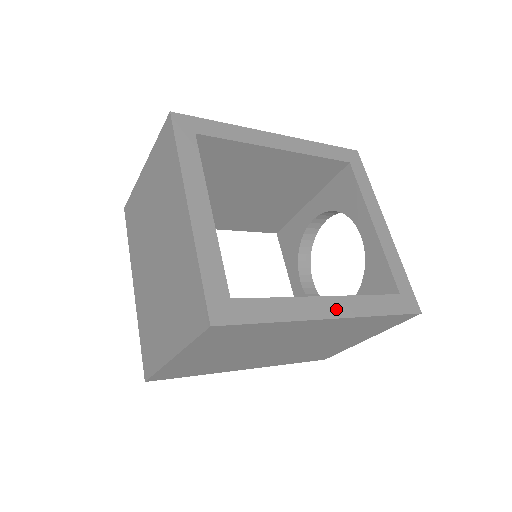
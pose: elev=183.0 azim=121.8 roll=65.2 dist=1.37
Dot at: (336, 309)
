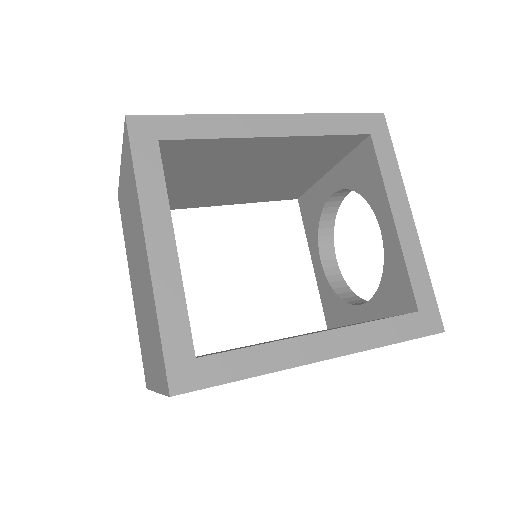
Dot at: (330, 347)
